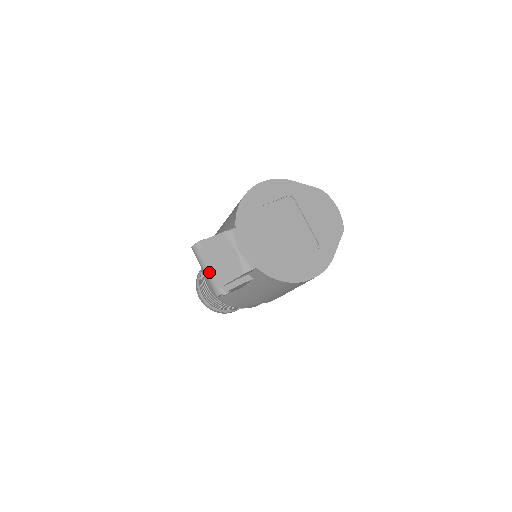
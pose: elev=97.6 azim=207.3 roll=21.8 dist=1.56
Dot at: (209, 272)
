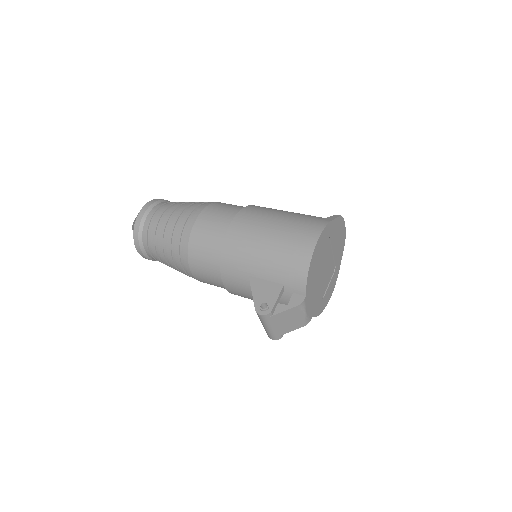
Dot at: (274, 329)
